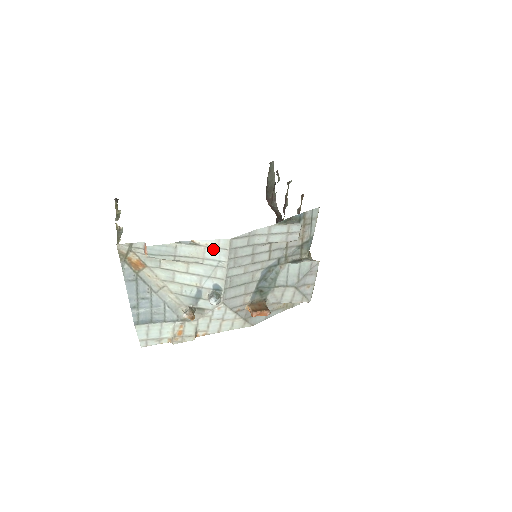
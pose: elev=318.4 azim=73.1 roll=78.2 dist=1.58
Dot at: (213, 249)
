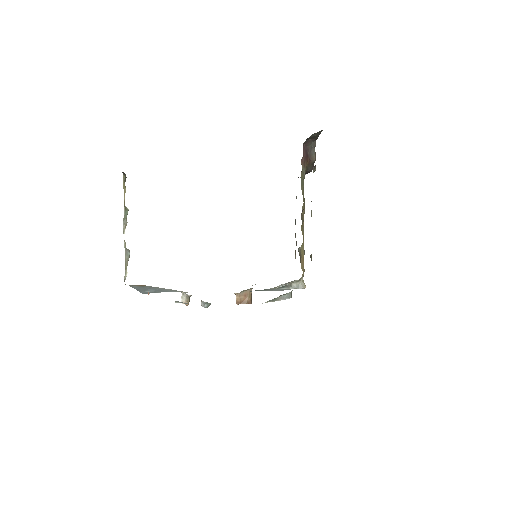
Dot at: occluded
